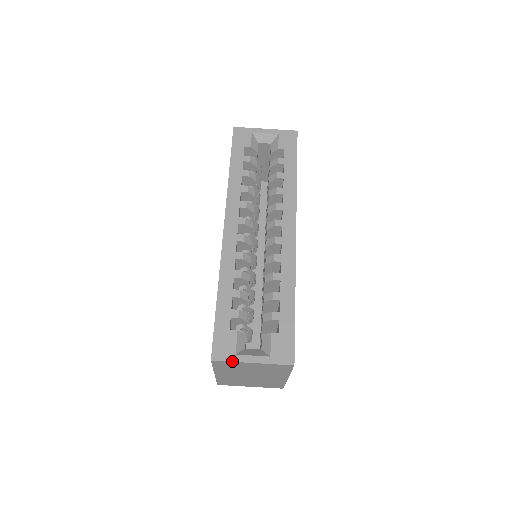
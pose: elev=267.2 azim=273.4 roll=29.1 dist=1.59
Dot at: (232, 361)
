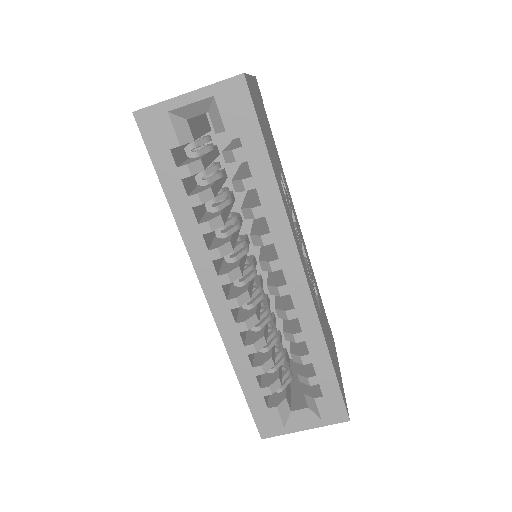
Dot at: (283, 434)
